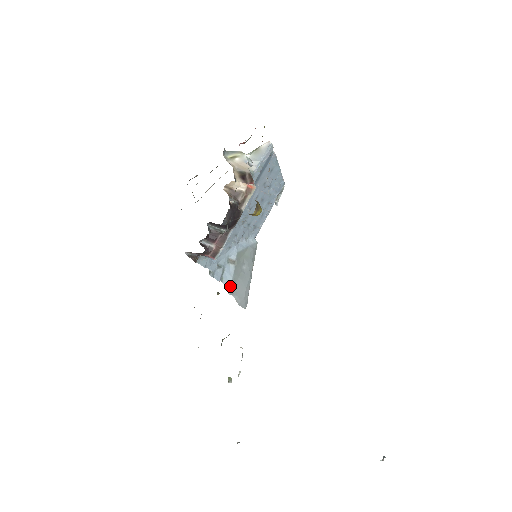
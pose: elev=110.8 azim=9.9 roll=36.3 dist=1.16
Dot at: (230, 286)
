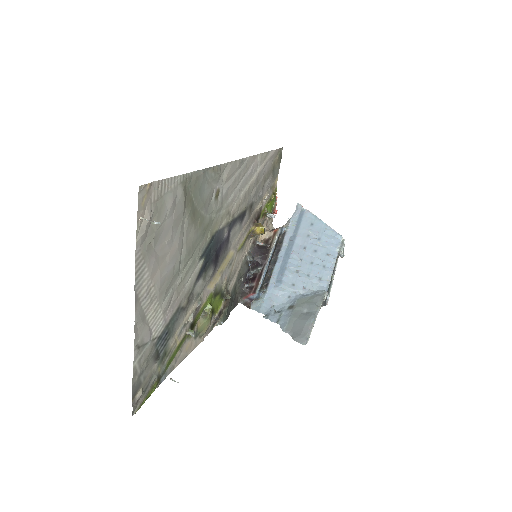
Dot at: (285, 325)
